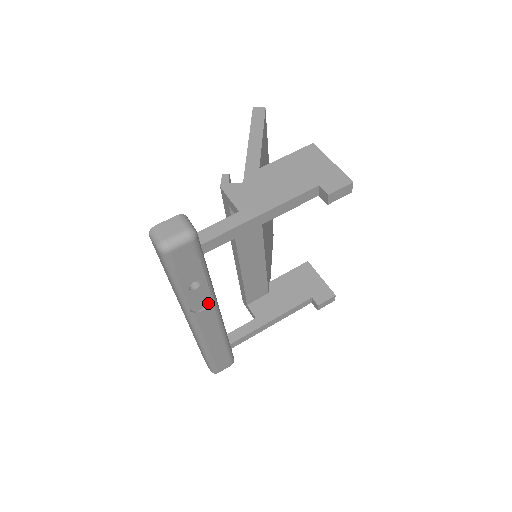
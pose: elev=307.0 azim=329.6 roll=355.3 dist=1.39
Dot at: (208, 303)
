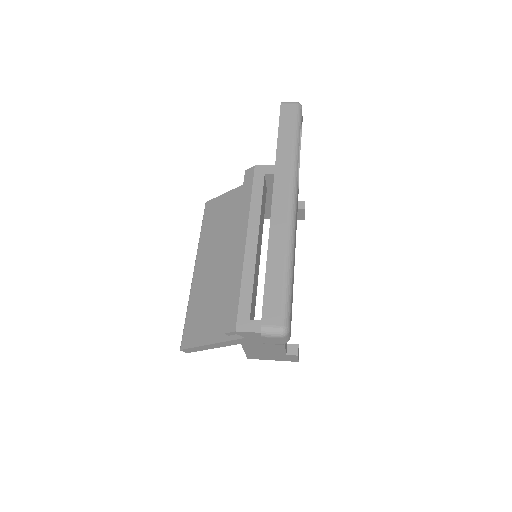
Dot at: occluded
